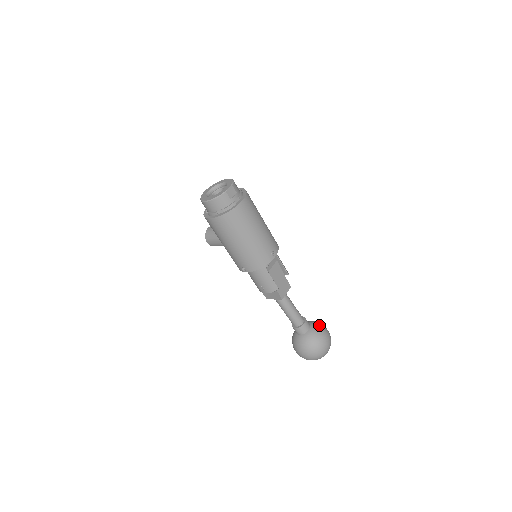
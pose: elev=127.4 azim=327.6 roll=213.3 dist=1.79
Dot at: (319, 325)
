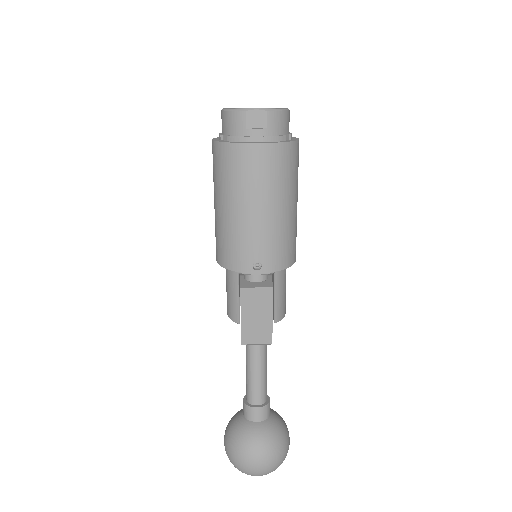
Dot at: (276, 433)
